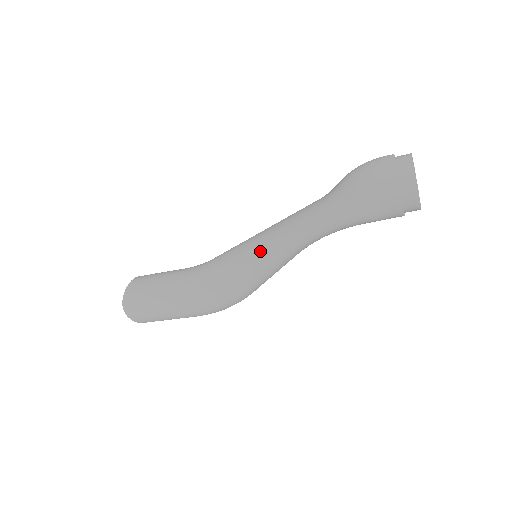
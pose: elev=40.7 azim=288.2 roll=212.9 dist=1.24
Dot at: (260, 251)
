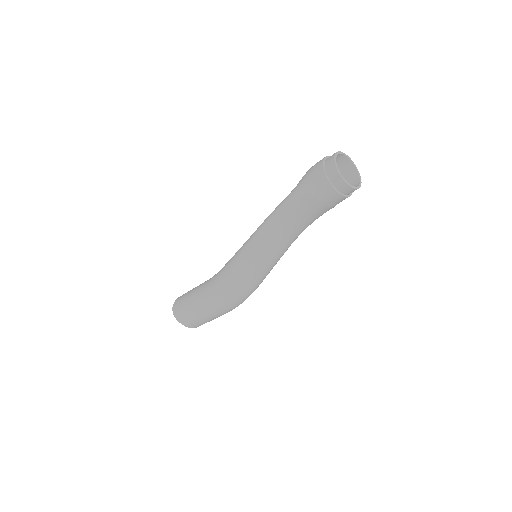
Dot at: (249, 238)
